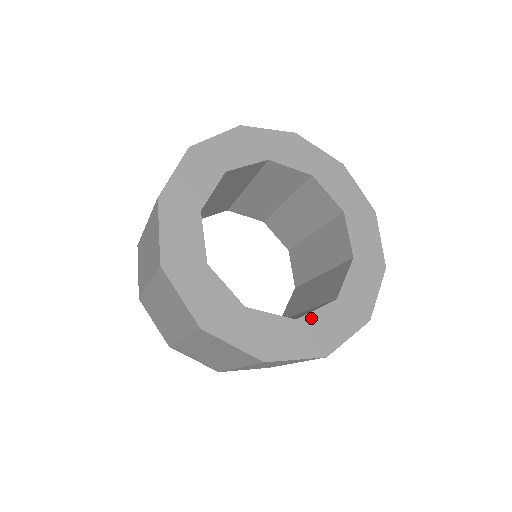
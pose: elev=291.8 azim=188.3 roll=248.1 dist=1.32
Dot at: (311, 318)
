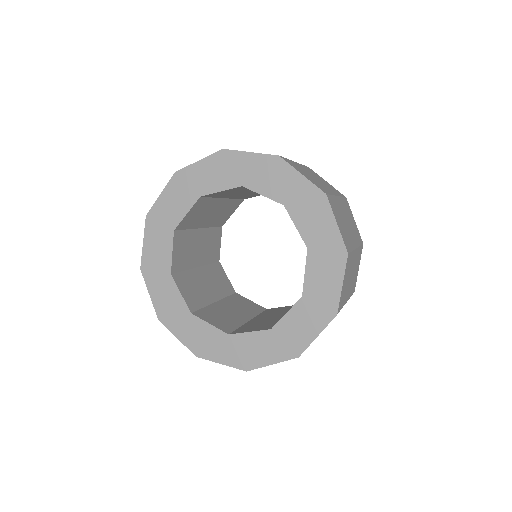
Dot at: (242, 337)
